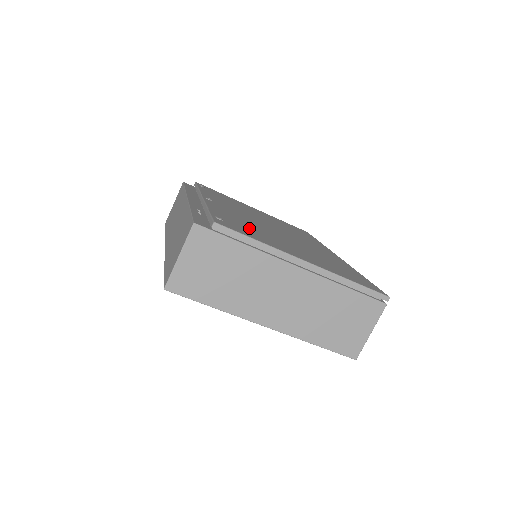
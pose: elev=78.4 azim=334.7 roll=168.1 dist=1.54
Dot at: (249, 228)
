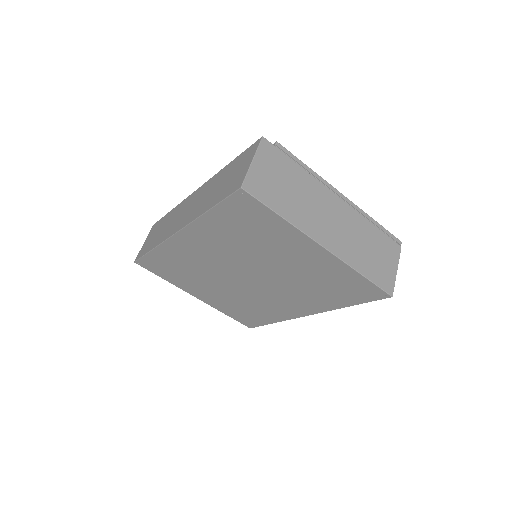
Dot at: occluded
